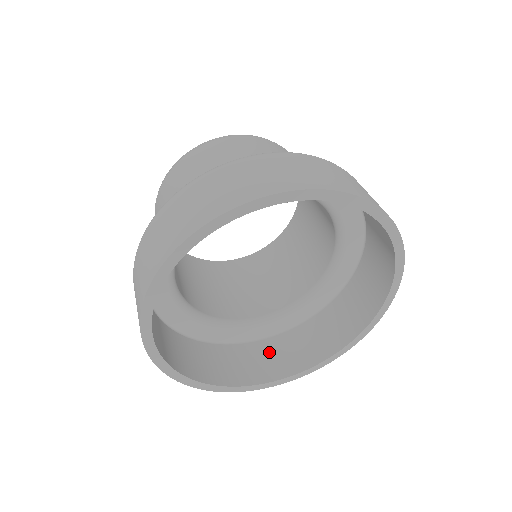
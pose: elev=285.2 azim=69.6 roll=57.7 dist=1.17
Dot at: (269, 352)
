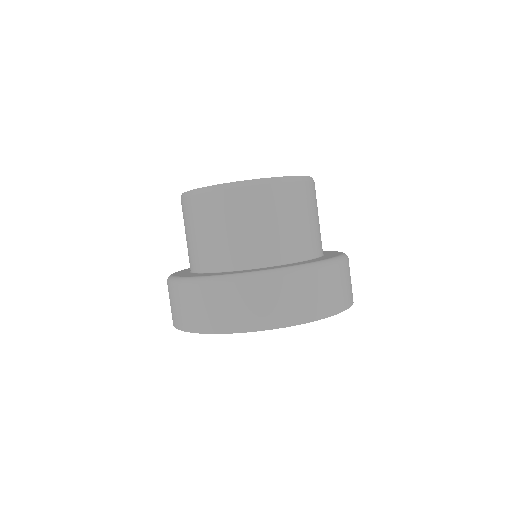
Dot at: occluded
